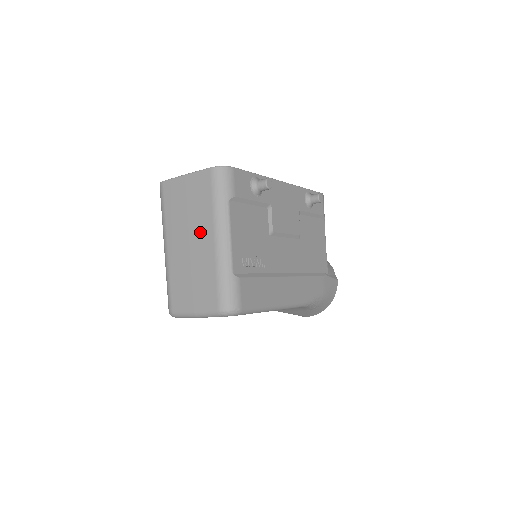
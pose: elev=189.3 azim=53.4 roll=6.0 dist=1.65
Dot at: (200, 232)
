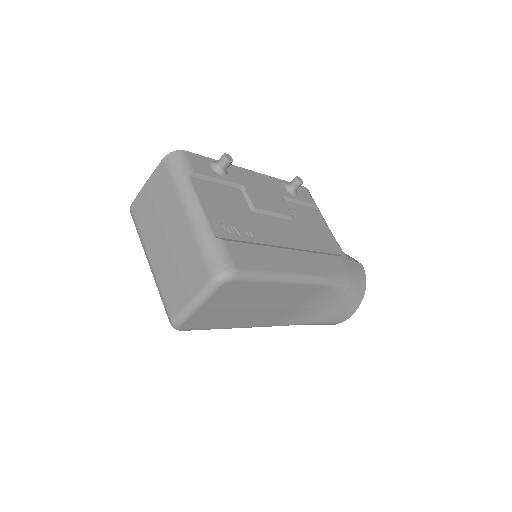
Dot at: (172, 219)
